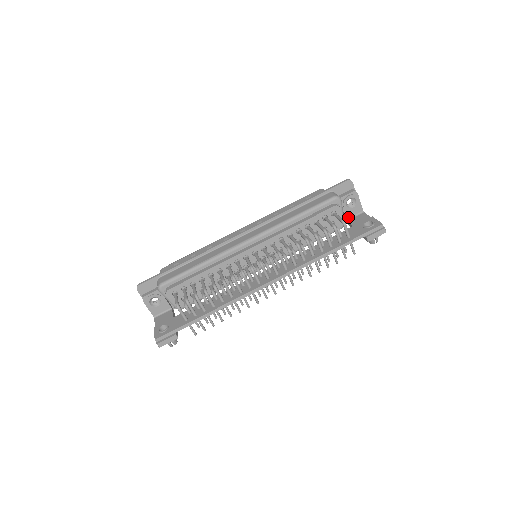
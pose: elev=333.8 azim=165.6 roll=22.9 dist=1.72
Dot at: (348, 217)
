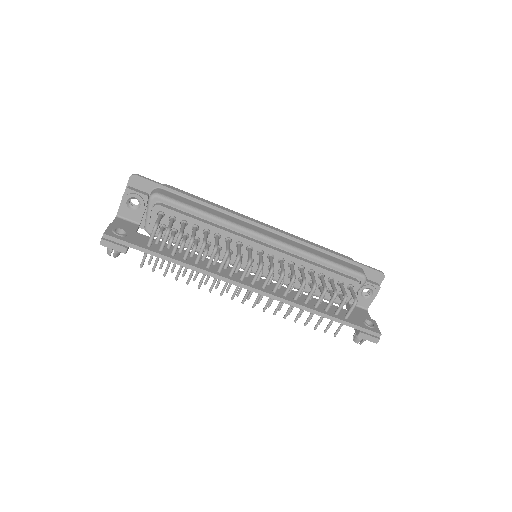
Dot at: occluded
